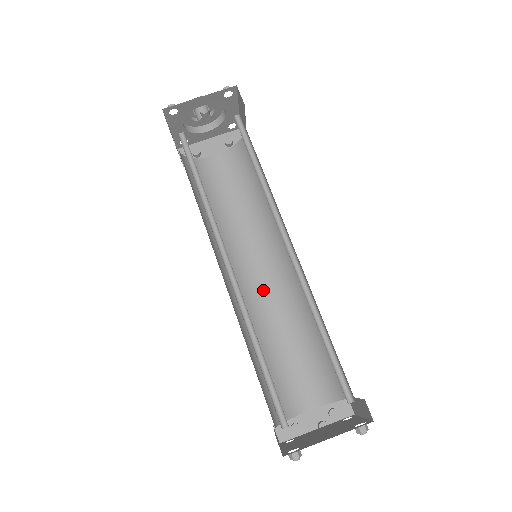
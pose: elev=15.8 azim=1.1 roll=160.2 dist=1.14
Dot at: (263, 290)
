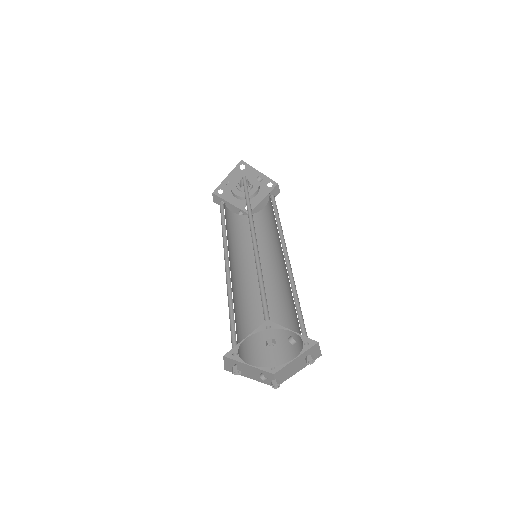
Dot at: (240, 285)
